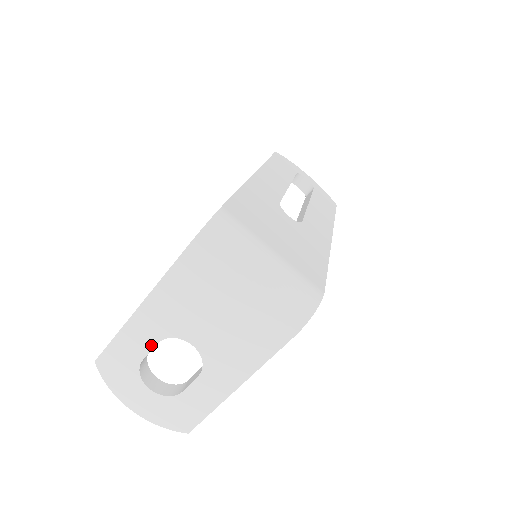
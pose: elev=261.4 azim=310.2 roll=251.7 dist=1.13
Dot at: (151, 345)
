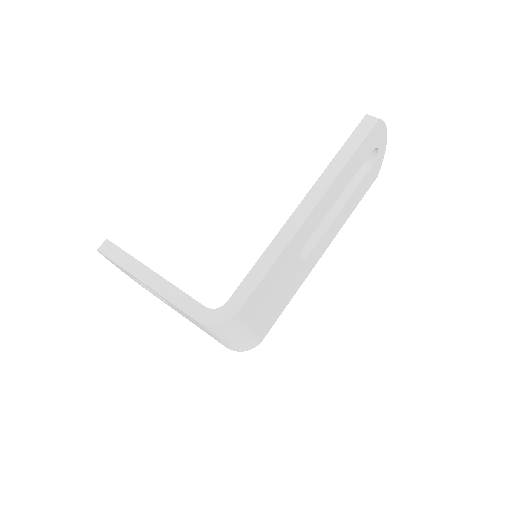
Dot at: occluded
